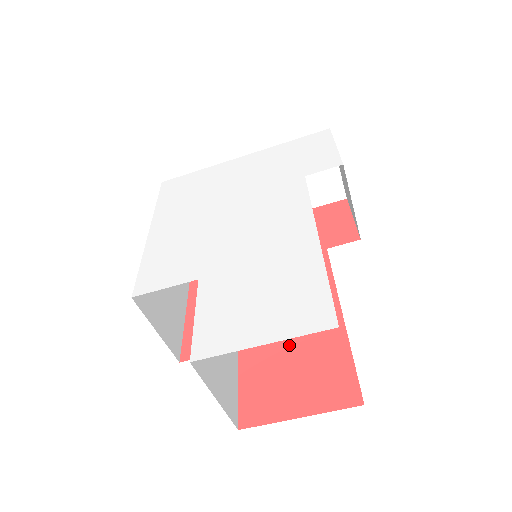
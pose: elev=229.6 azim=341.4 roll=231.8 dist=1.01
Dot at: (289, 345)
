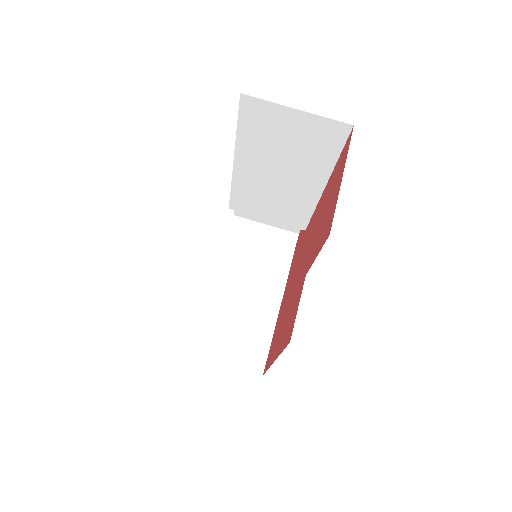
Dot at: (319, 223)
